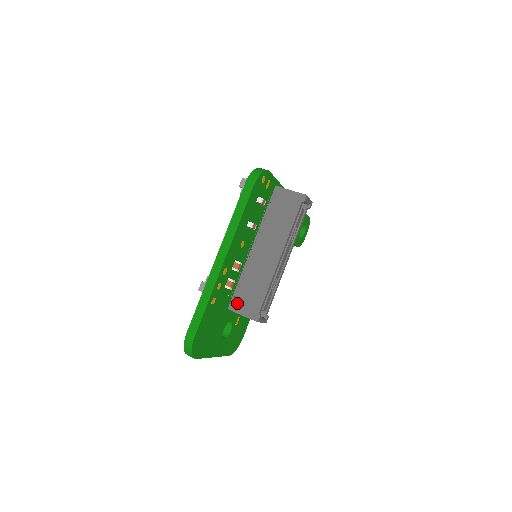
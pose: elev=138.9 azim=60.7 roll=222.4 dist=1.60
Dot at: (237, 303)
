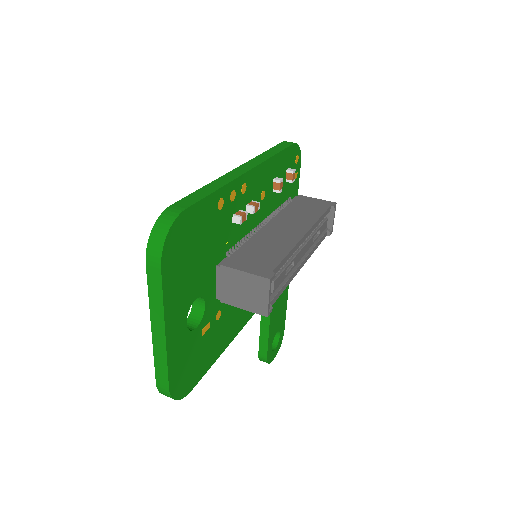
Dot at: (235, 260)
